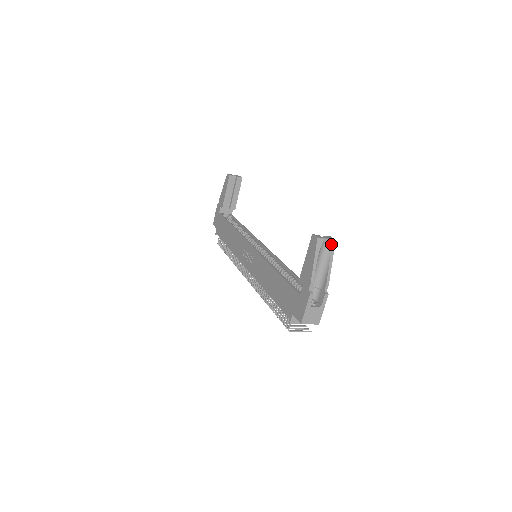
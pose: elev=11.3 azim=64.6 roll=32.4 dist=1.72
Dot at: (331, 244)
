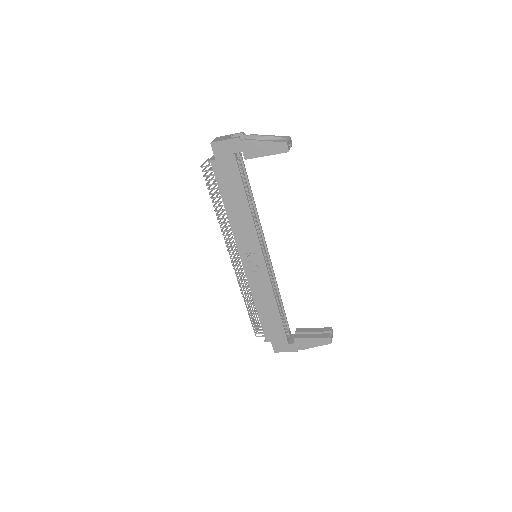
Dot at: occluded
